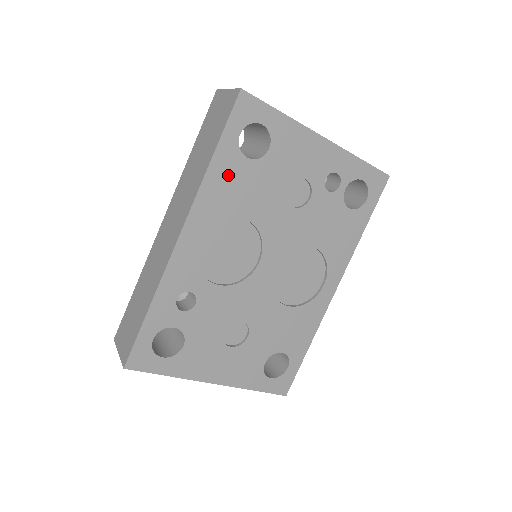
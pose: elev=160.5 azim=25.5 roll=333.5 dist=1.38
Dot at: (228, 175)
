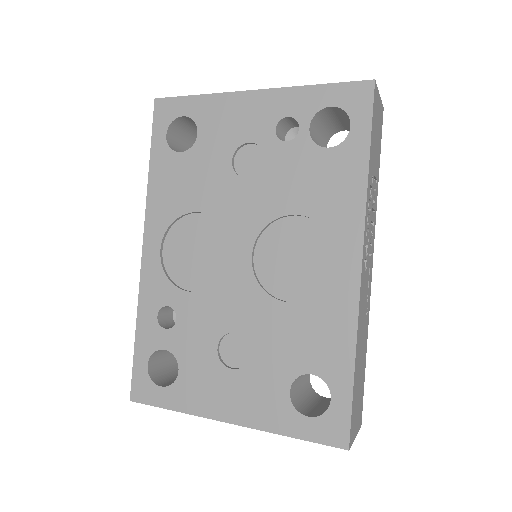
Dot at: (168, 177)
